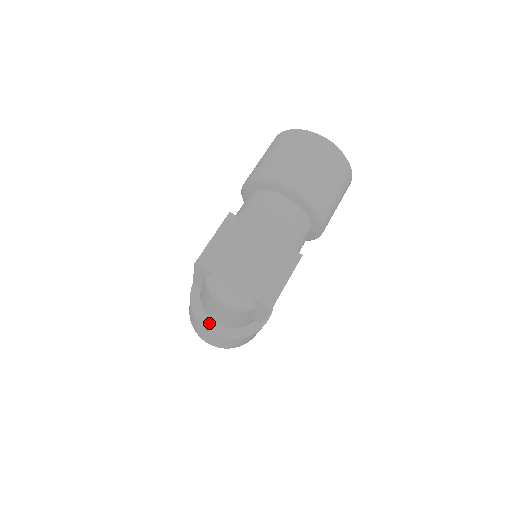
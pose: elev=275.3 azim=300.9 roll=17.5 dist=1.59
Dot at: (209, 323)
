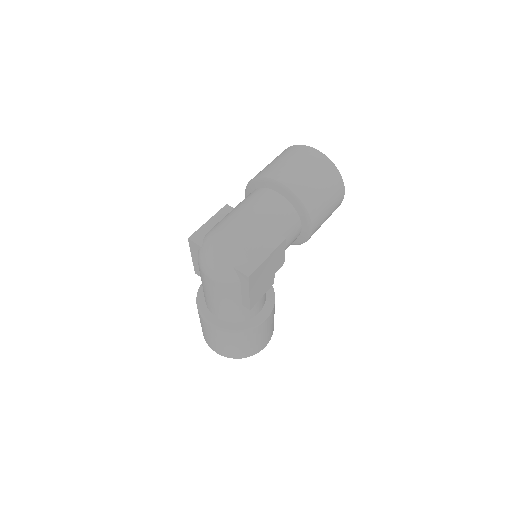
Dot at: (209, 316)
